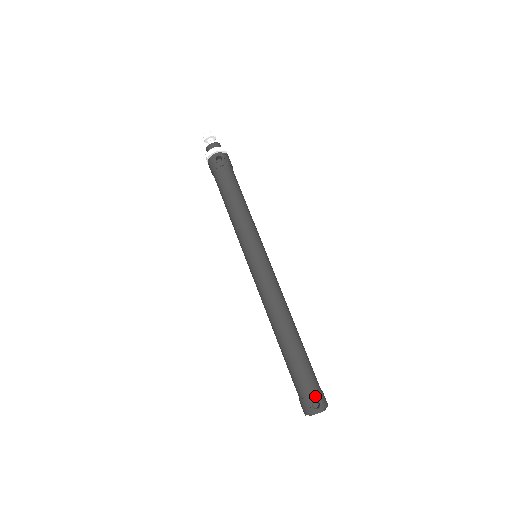
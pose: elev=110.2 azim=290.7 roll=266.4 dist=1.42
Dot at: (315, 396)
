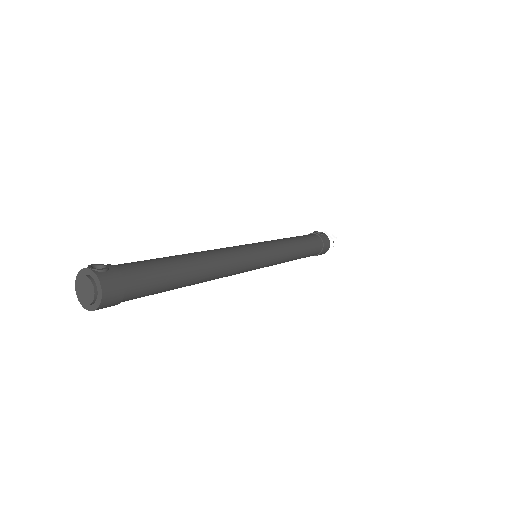
Dot at: (112, 266)
